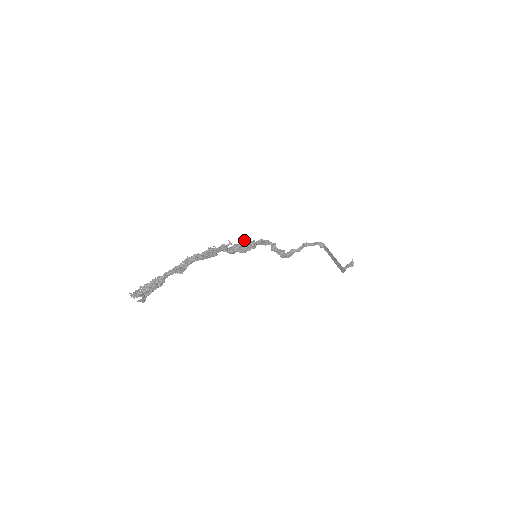
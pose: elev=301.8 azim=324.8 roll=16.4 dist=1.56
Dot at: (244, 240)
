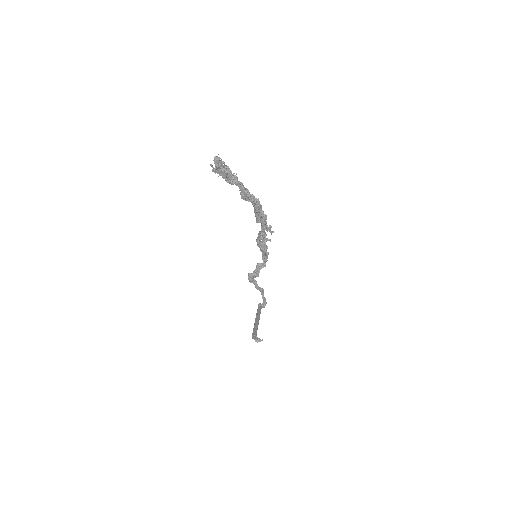
Dot at: occluded
